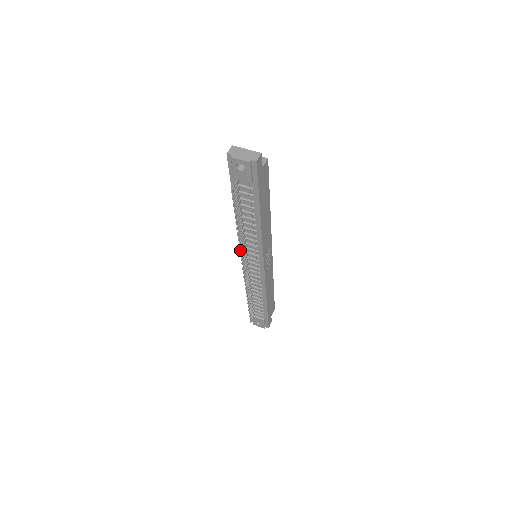
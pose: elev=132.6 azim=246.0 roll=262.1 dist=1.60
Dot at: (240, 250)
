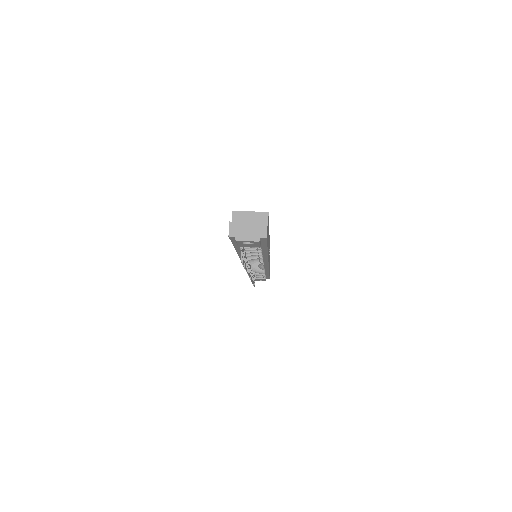
Dot at: (248, 273)
